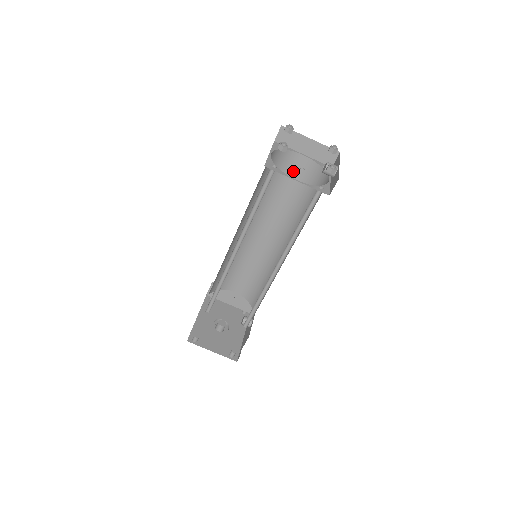
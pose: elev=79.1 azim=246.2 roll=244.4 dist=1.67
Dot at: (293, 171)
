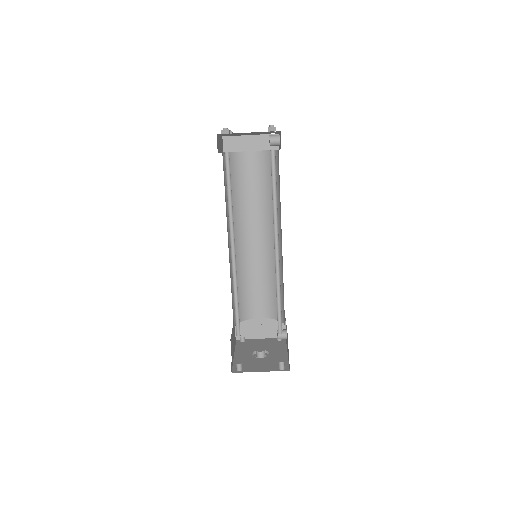
Dot at: (250, 169)
